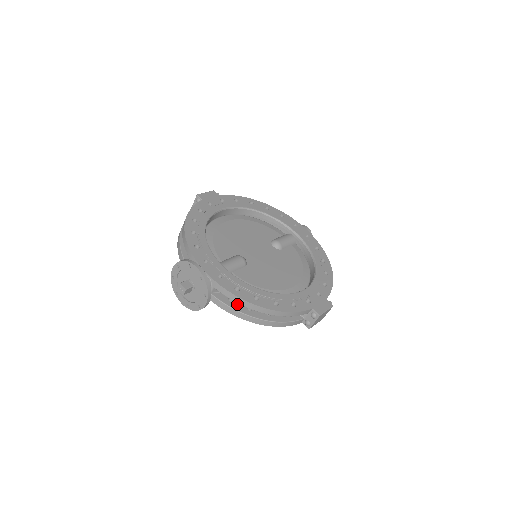
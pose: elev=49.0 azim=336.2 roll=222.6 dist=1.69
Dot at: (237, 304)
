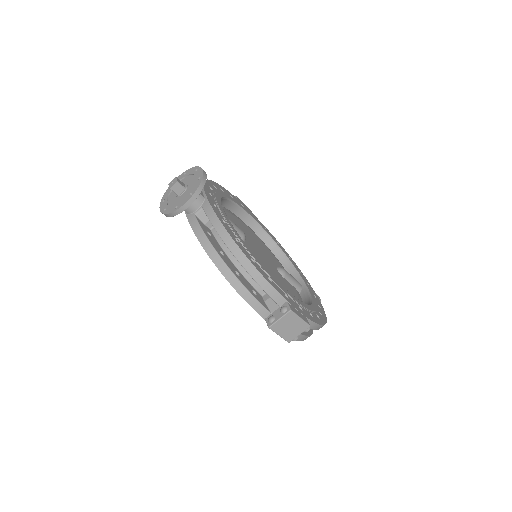
Dot at: (213, 240)
